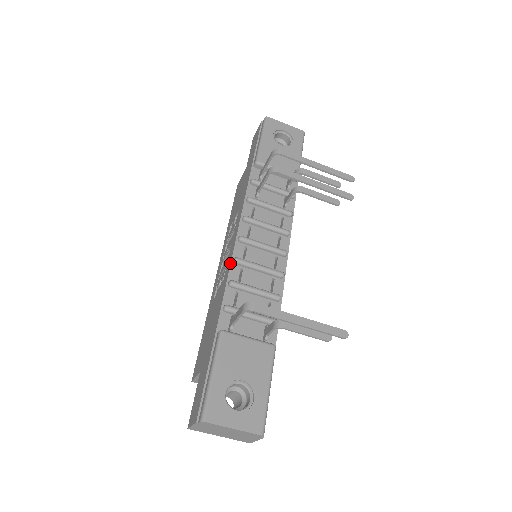
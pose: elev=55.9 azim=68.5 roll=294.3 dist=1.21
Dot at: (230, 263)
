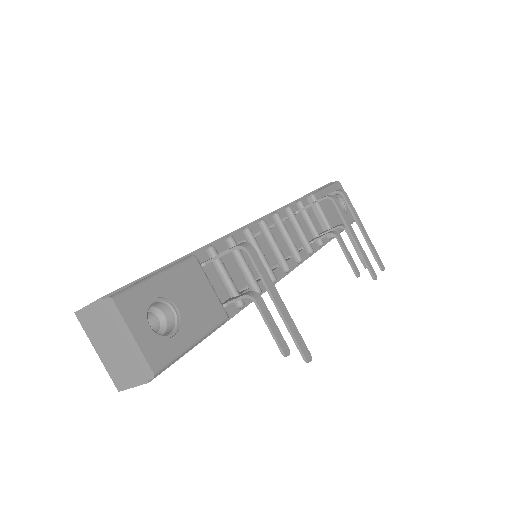
Dot at: occluded
